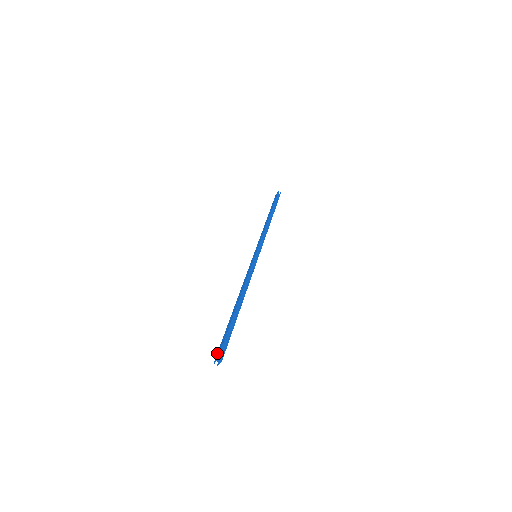
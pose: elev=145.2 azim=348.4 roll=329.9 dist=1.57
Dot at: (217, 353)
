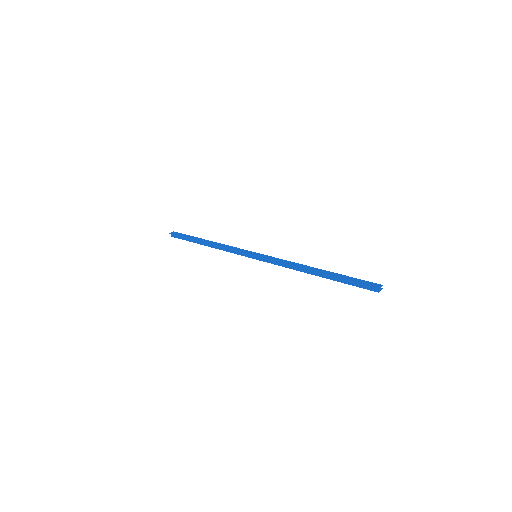
Dot at: (369, 285)
